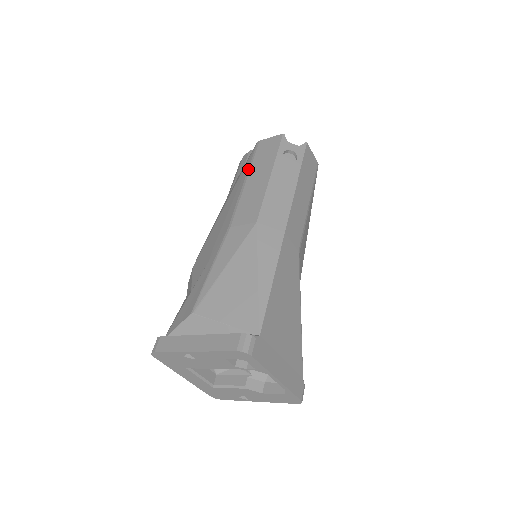
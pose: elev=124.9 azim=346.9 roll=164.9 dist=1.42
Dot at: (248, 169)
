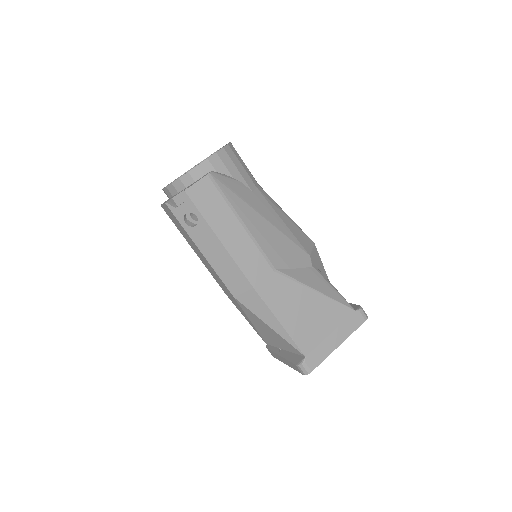
Dot at: occluded
